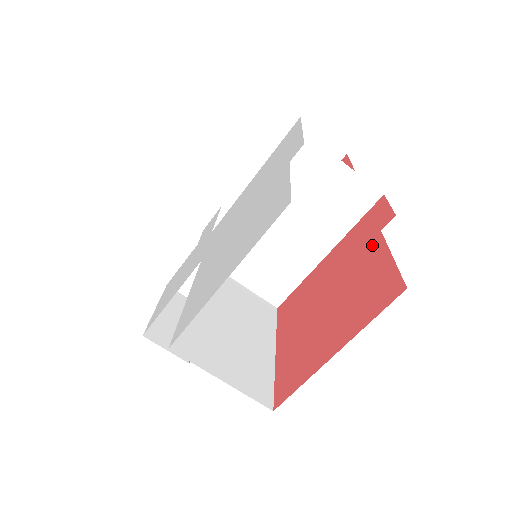
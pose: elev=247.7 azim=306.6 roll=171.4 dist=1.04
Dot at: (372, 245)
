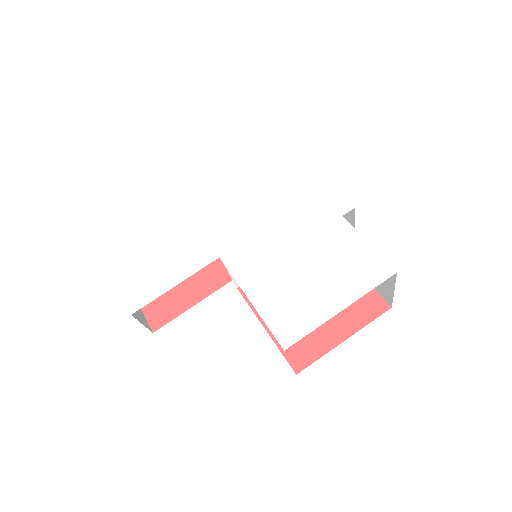
Dot at: occluded
